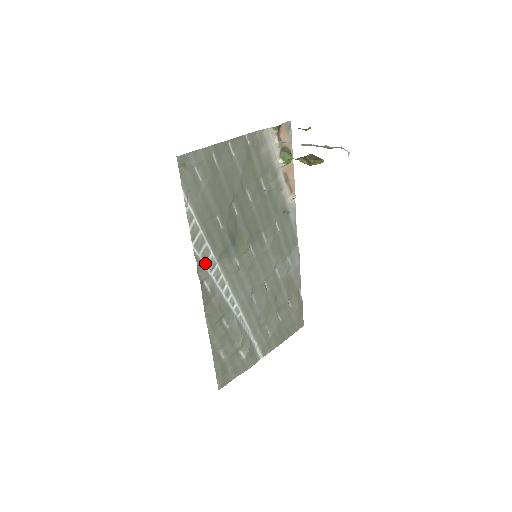
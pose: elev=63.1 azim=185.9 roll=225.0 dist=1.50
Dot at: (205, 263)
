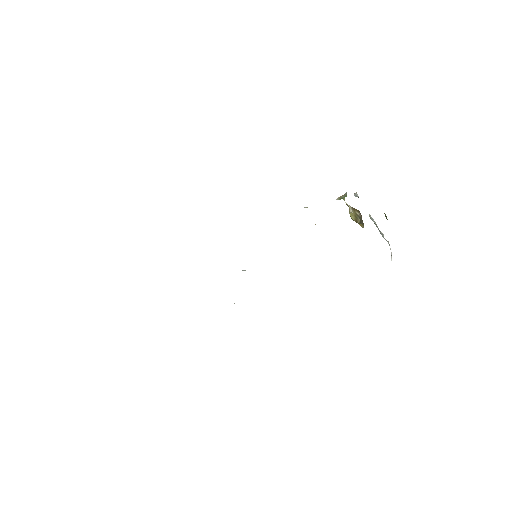
Dot at: occluded
